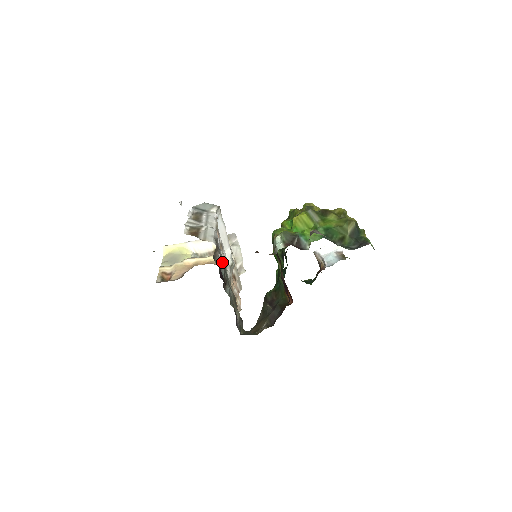
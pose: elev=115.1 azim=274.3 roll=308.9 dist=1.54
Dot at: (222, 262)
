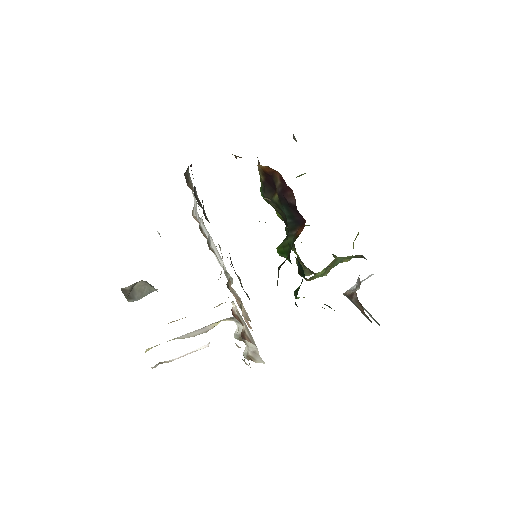
Dot at: (201, 204)
